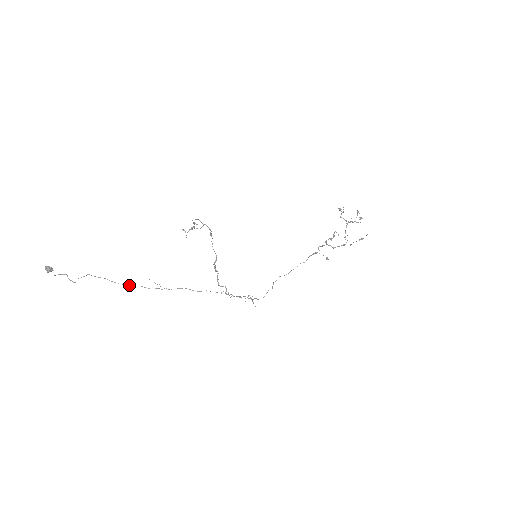
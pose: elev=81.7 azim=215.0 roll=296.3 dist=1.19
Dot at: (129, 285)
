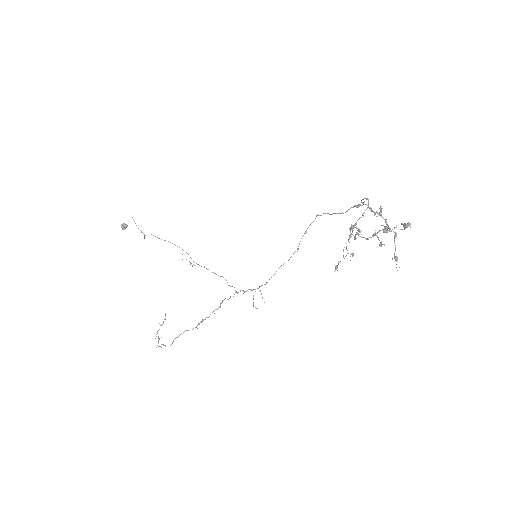
Dot at: occluded
